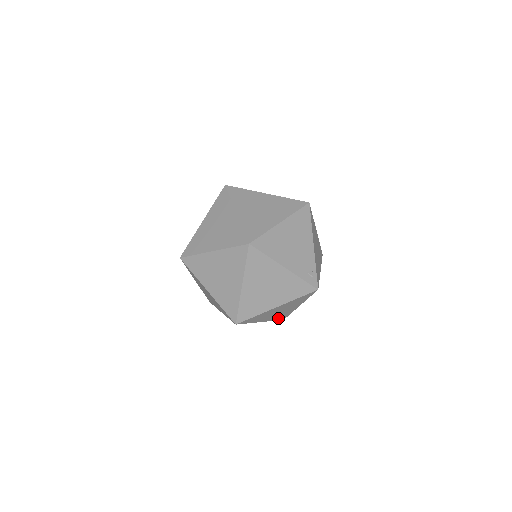
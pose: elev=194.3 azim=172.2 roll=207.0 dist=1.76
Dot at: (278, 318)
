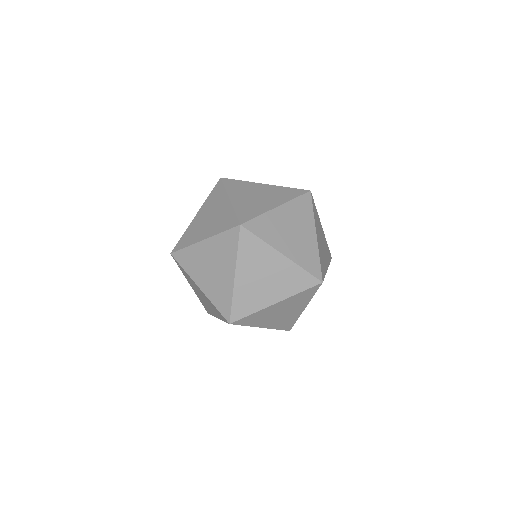
Dot at: occluded
